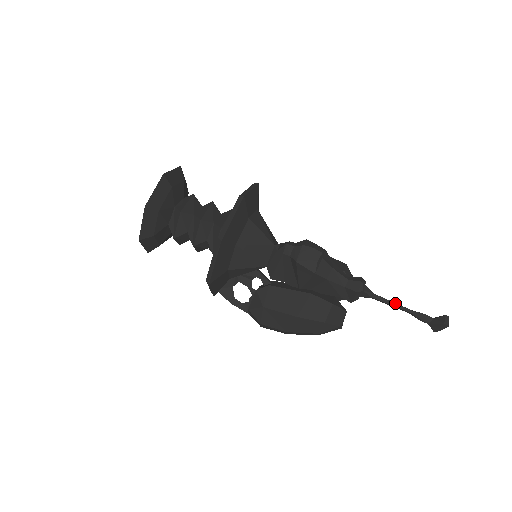
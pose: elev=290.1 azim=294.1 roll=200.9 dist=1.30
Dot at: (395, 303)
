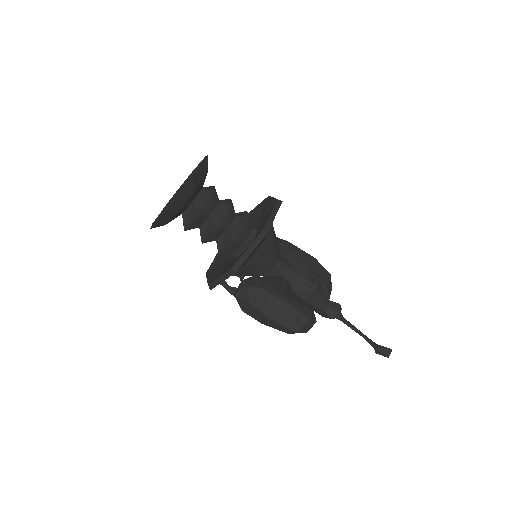
Dot at: (357, 330)
